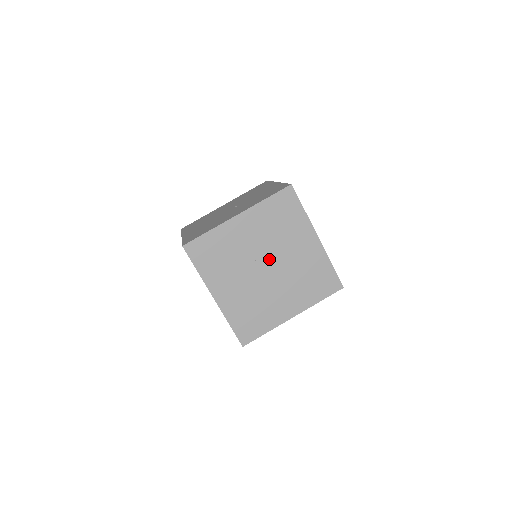
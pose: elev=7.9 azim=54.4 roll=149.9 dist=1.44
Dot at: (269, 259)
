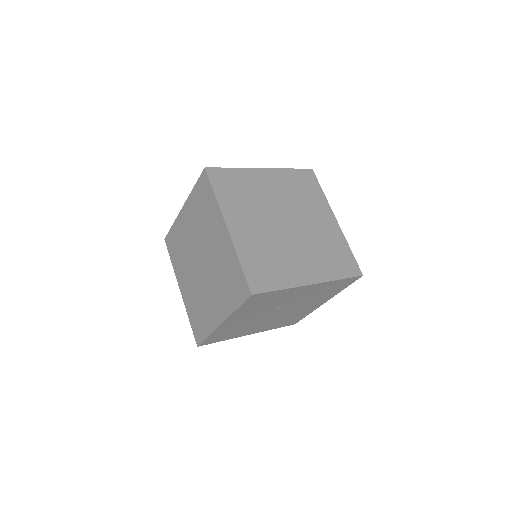
Dot at: (287, 308)
